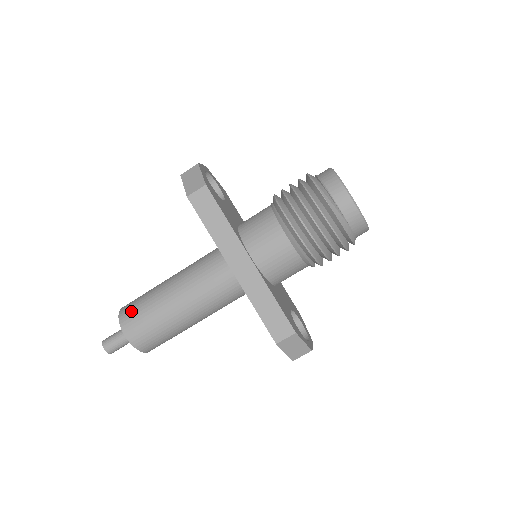
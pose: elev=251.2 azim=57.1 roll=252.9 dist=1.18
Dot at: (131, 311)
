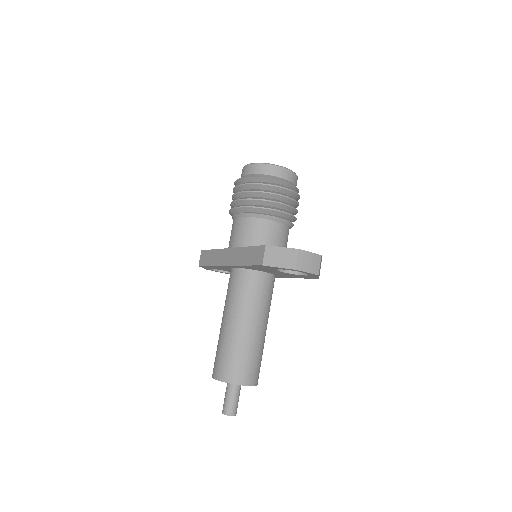
Dot at: occluded
